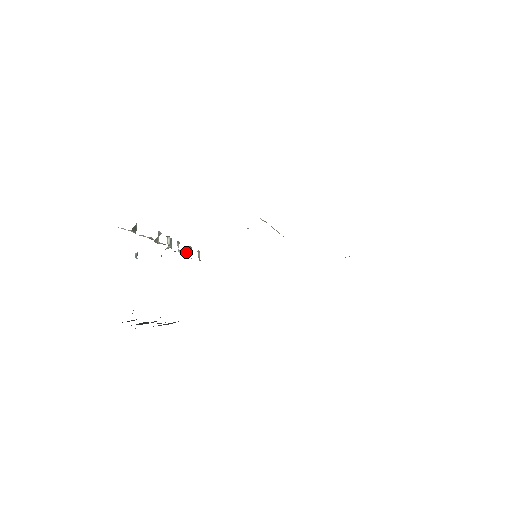
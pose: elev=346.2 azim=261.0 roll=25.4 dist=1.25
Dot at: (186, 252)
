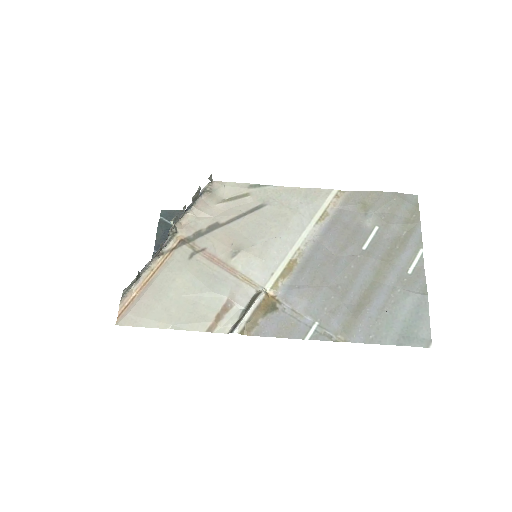
Dot at: (195, 199)
